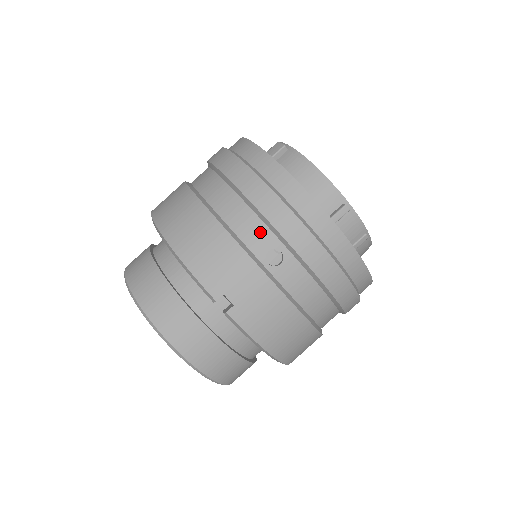
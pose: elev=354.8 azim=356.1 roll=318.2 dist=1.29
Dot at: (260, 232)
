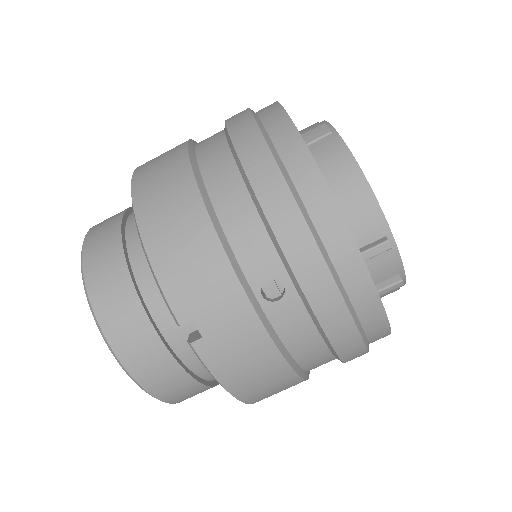
Dot at: (263, 252)
